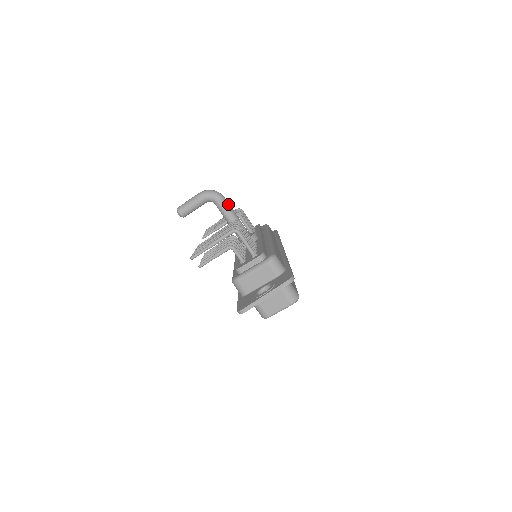
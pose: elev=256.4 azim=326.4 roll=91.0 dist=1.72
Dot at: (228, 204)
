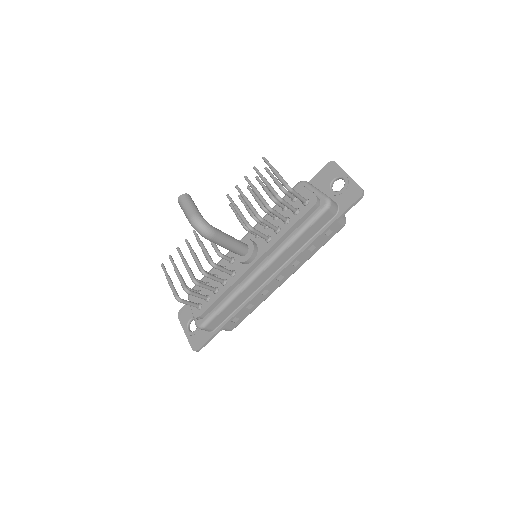
Dot at: (216, 242)
